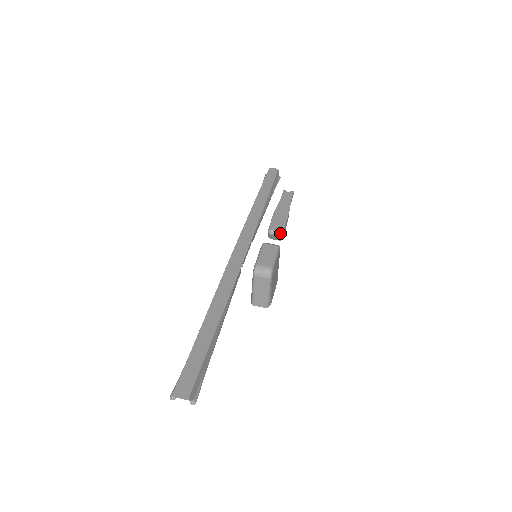
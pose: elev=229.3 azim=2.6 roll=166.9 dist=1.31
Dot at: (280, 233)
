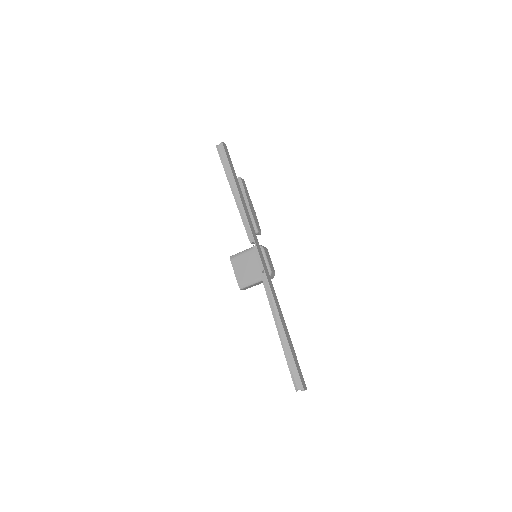
Dot at: occluded
